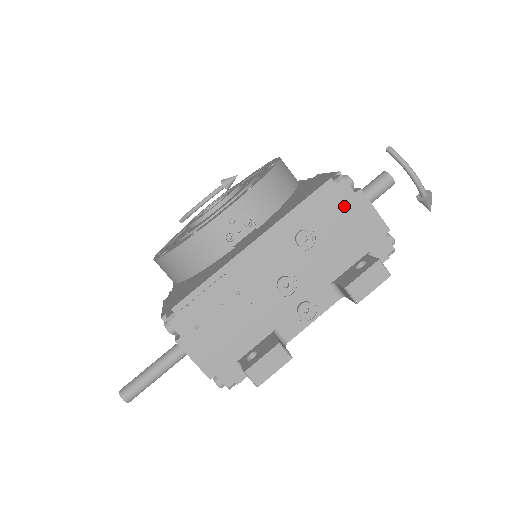
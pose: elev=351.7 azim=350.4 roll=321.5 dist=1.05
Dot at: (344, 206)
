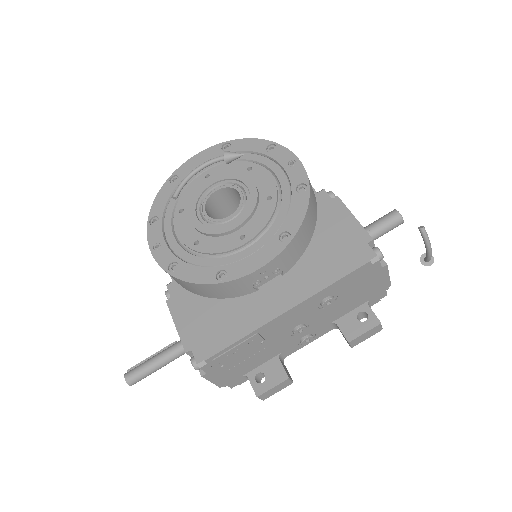
Dot at: (369, 277)
